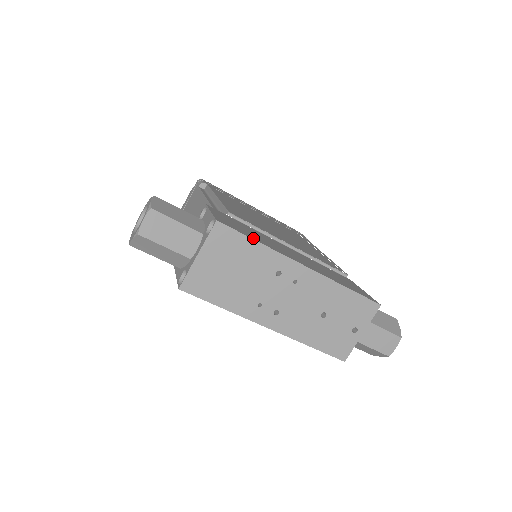
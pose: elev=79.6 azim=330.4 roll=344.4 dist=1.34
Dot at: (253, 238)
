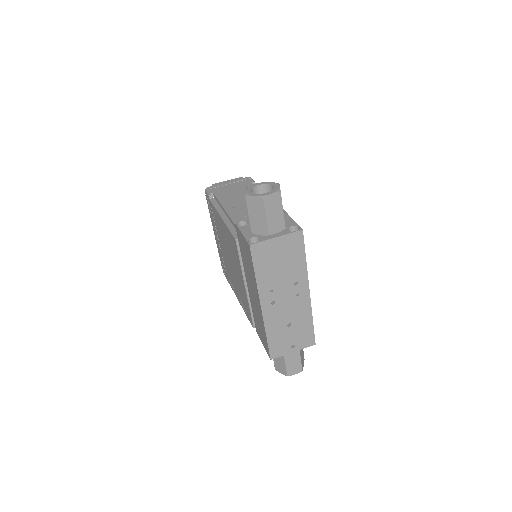
Dot at: (305, 254)
